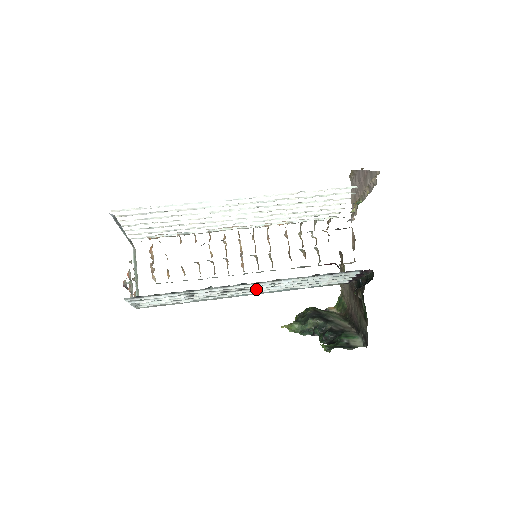
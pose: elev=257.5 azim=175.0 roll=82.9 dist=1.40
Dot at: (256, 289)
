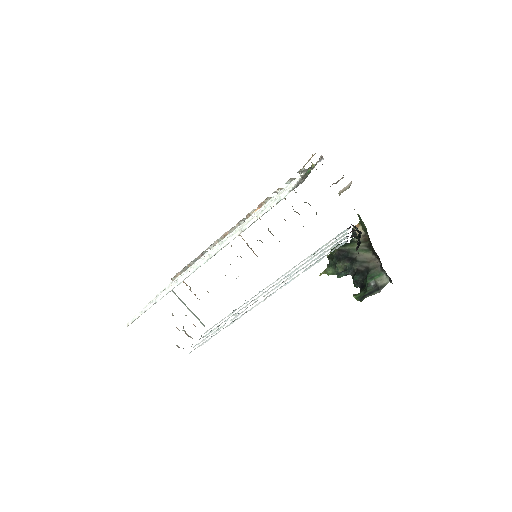
Dot at: (272, 286)
